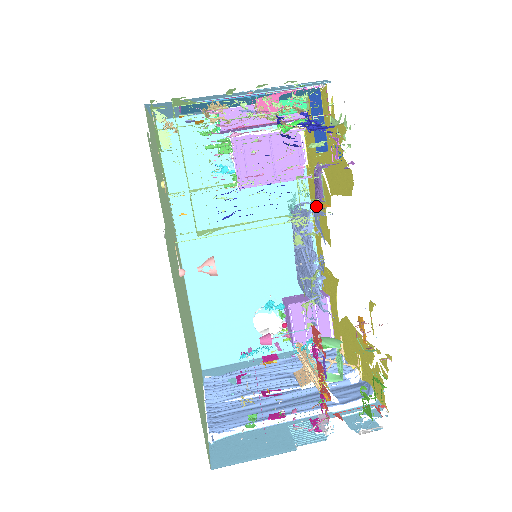
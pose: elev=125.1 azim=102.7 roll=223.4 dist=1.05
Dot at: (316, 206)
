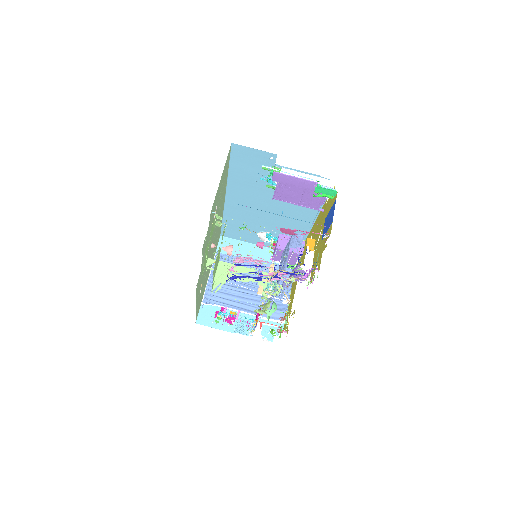
Dot at: (308, 240)
